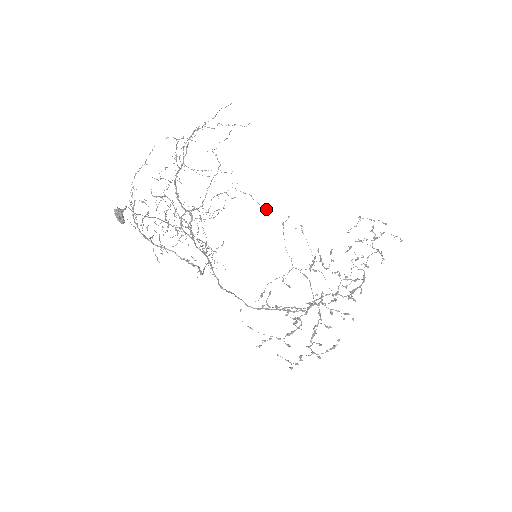
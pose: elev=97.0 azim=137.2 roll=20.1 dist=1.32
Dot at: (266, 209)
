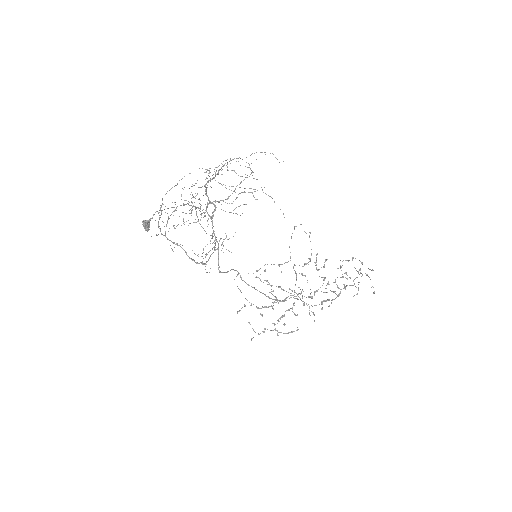
Dot at: (283, 214)
